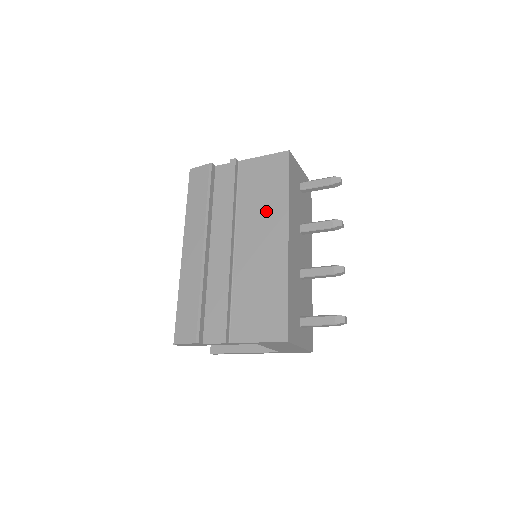
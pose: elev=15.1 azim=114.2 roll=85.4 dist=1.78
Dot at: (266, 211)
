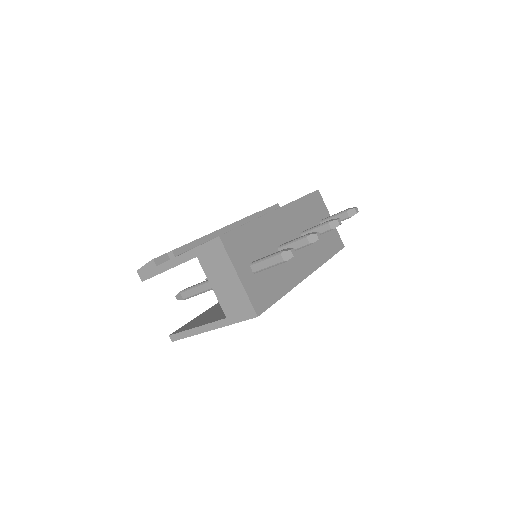
Dot at: occluded
